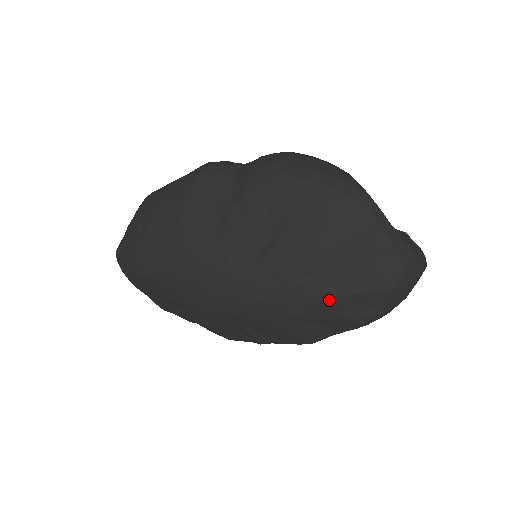
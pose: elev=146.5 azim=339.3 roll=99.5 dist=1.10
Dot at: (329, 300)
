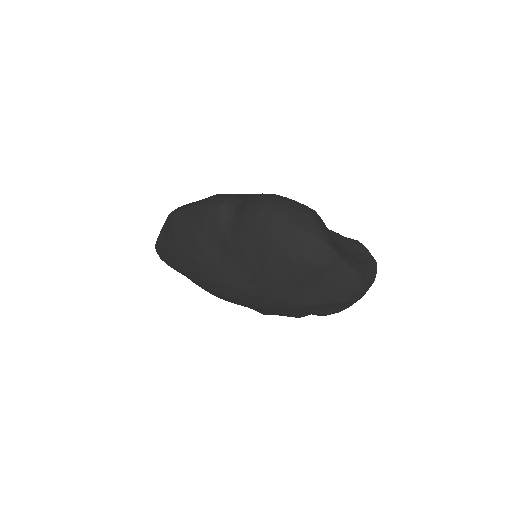
Dot at: (301, 306)
